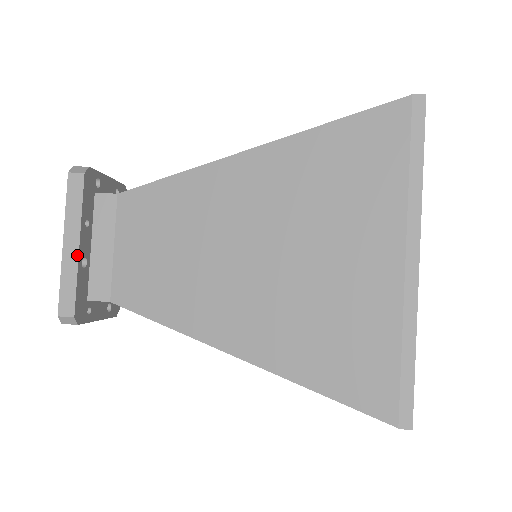
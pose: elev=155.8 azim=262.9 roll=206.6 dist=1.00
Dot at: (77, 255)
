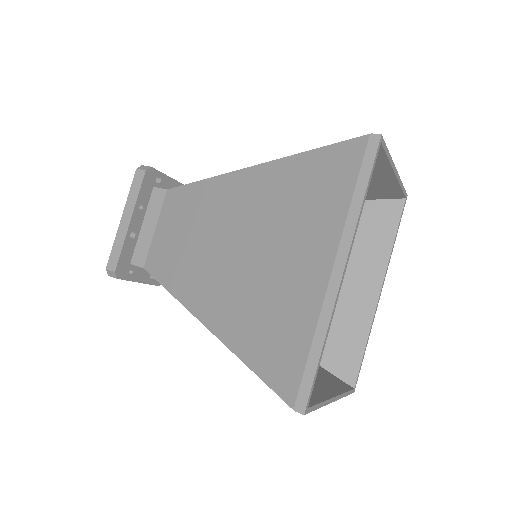
Dot at: (127, 228)
